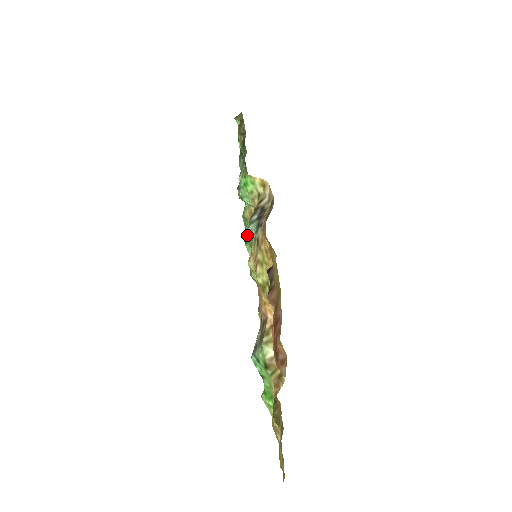
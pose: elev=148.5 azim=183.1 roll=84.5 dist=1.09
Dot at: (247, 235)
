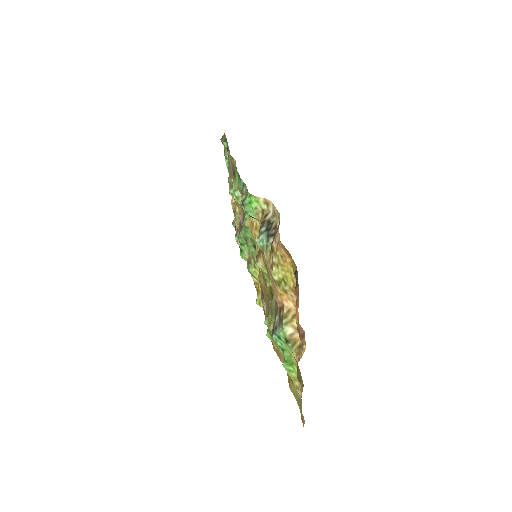
Dot at: (258, 243)
